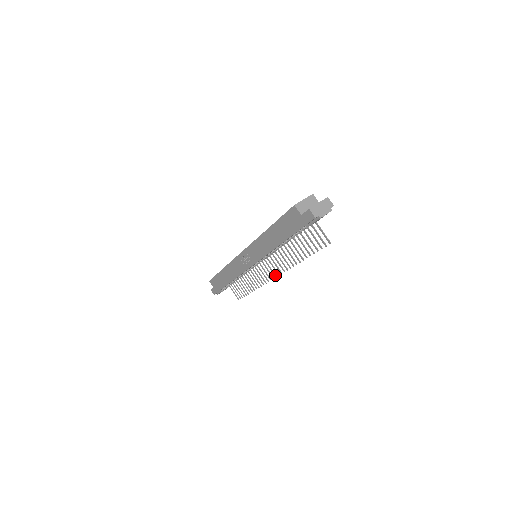
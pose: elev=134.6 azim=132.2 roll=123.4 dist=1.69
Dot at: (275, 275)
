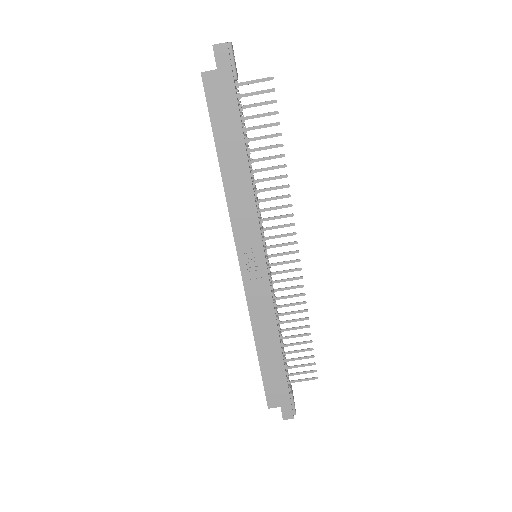
Dot at: (294, 242)
